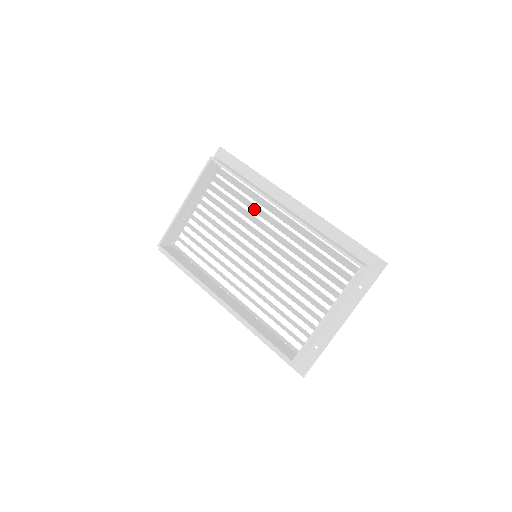
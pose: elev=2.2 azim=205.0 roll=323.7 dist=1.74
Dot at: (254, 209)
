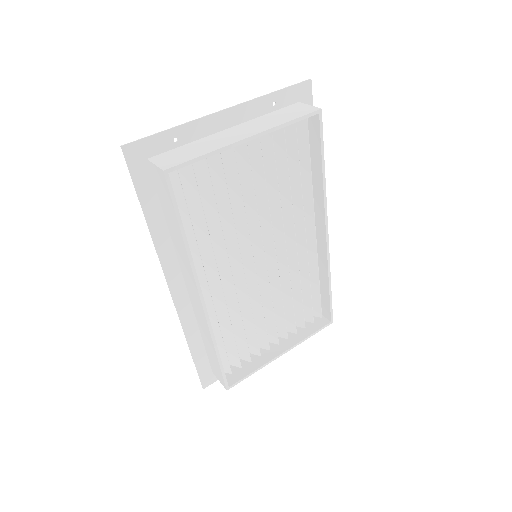
Dot at: occluded
